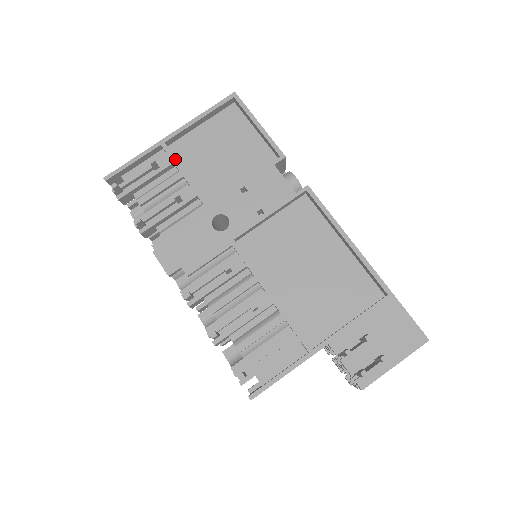
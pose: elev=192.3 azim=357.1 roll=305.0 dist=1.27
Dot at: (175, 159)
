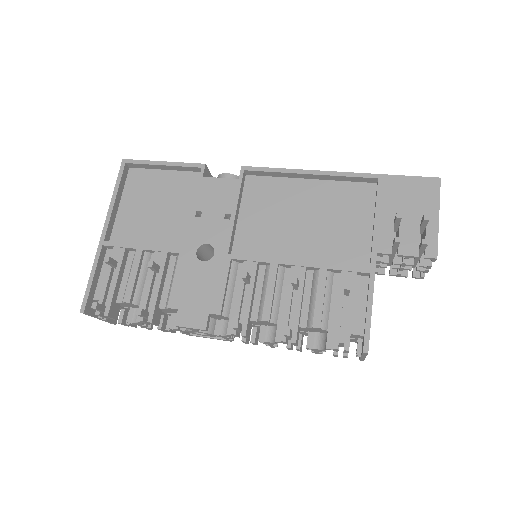
Dot at: (124, 244)
